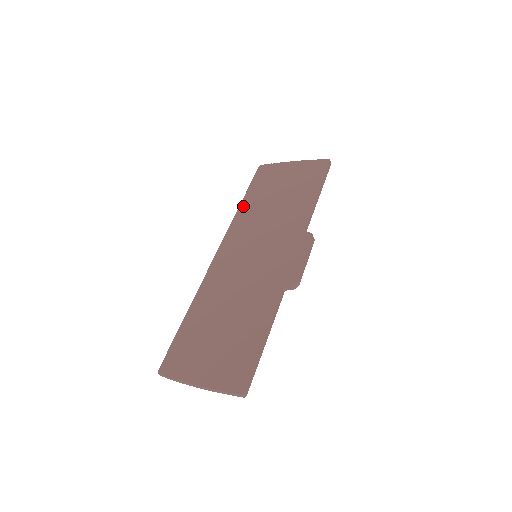
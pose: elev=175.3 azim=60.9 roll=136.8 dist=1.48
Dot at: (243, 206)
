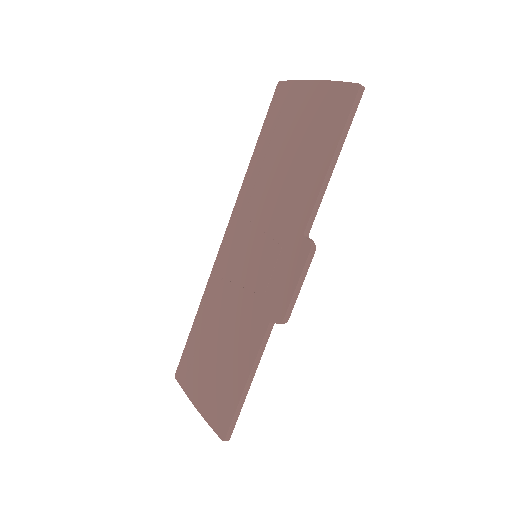
Dot at: (253, 164)
